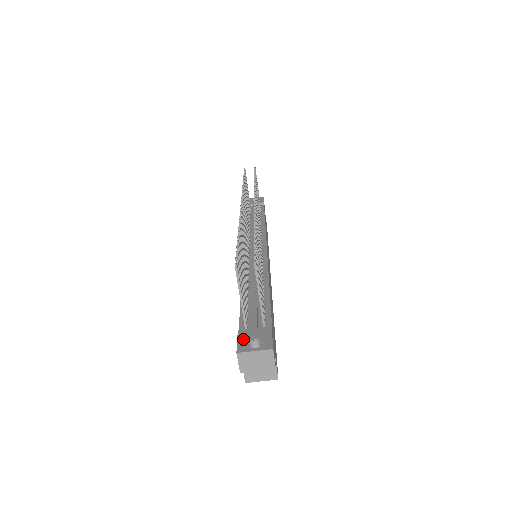
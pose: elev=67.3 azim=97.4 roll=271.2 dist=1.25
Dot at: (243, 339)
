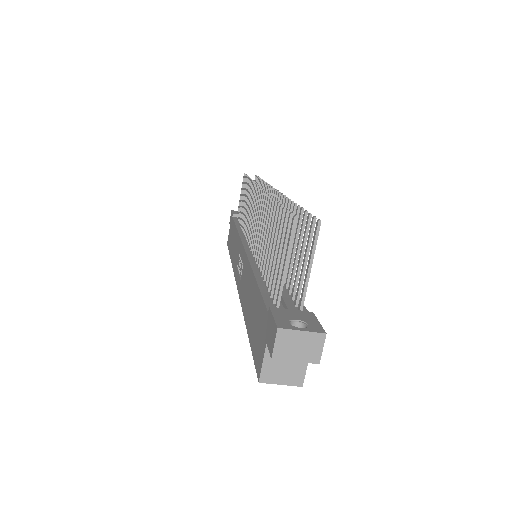
Dot at: (281, 316)
